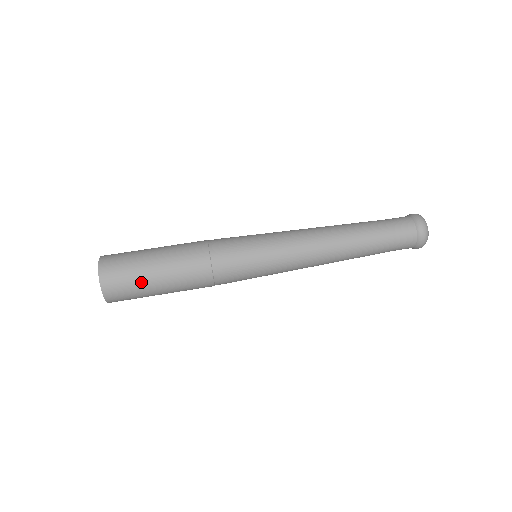
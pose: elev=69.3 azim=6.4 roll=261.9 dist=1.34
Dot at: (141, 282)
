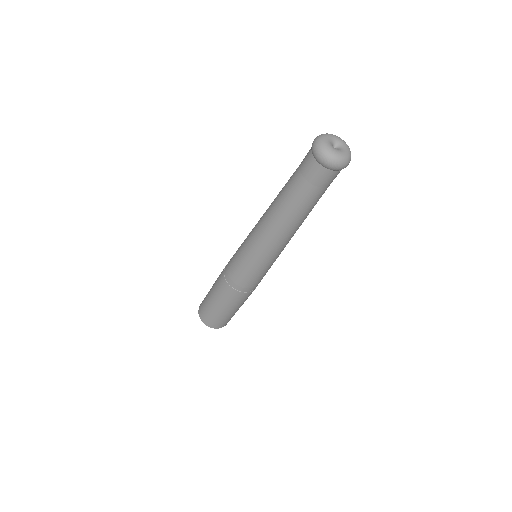
Dot at: (218, 315)
